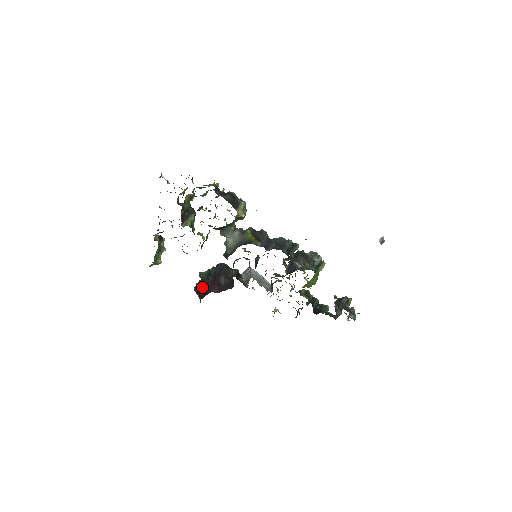
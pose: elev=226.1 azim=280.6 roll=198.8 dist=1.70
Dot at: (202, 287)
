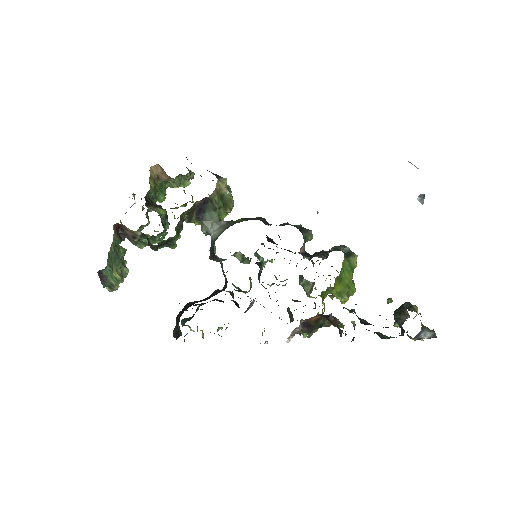
Dot at: (182, 310)
